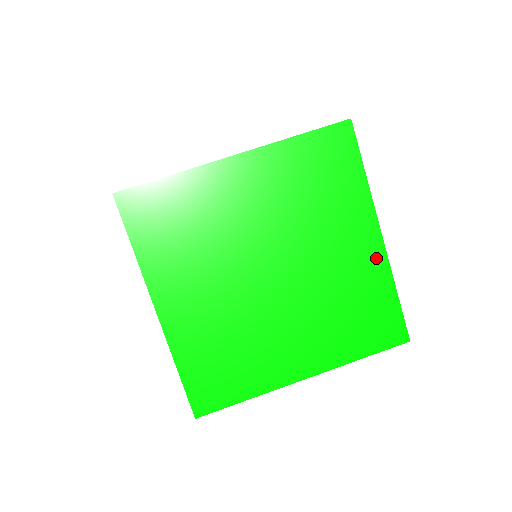
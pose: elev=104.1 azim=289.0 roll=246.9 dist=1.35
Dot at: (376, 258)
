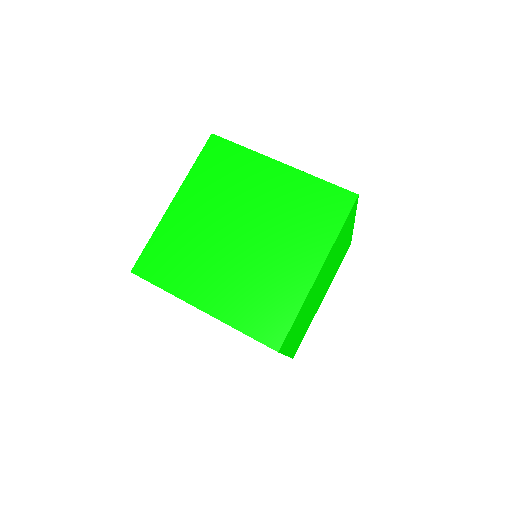
Dot at: (350, 234)
